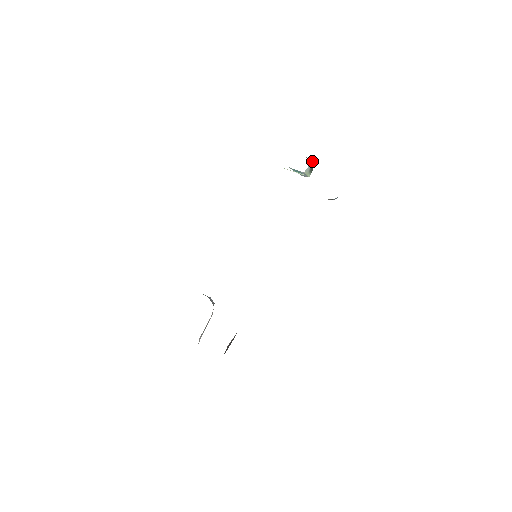
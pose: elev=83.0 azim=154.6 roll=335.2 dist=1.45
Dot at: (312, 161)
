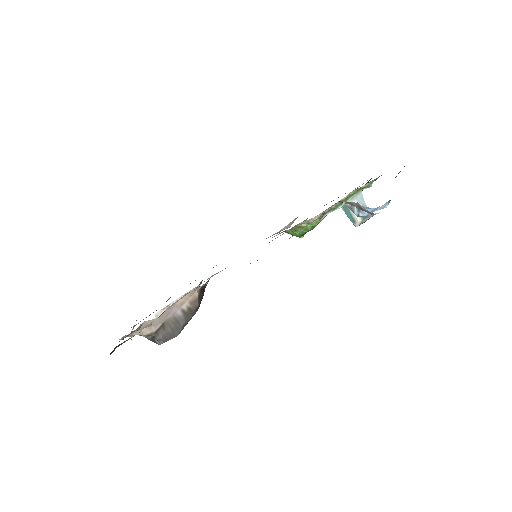
Dot at: (365, 203)
